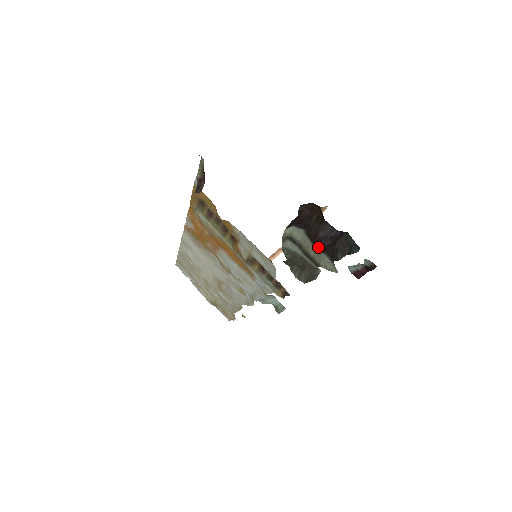
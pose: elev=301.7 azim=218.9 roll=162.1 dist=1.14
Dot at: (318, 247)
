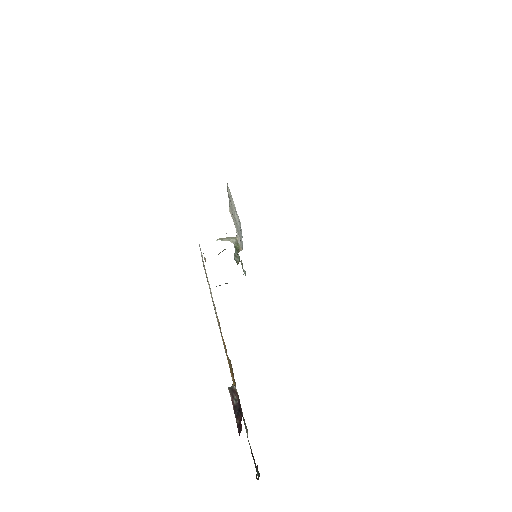
Dot at: (251, 452)
